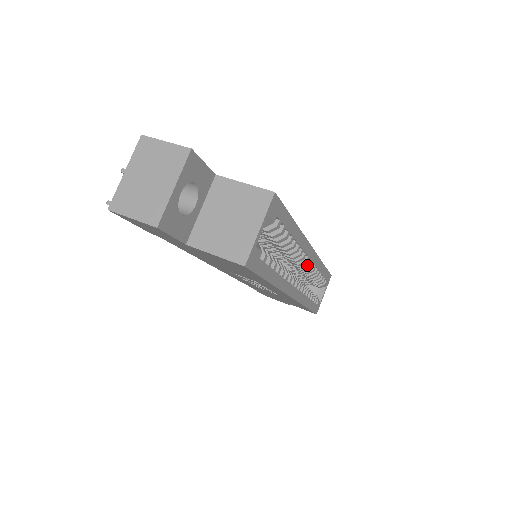
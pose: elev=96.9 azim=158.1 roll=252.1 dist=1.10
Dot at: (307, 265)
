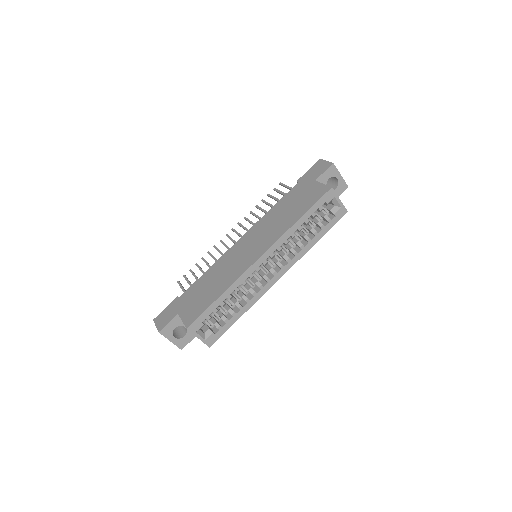
Dot at: (272, 257)
